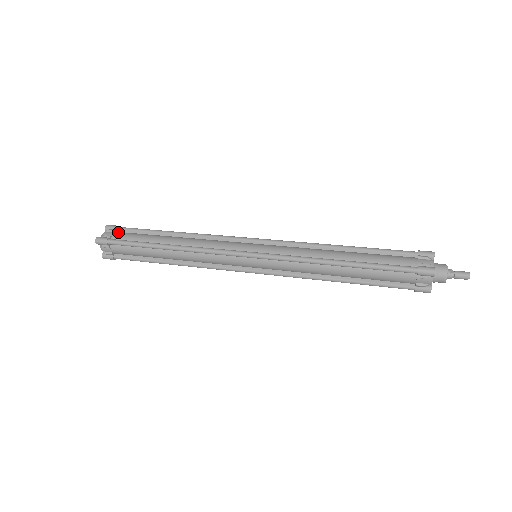
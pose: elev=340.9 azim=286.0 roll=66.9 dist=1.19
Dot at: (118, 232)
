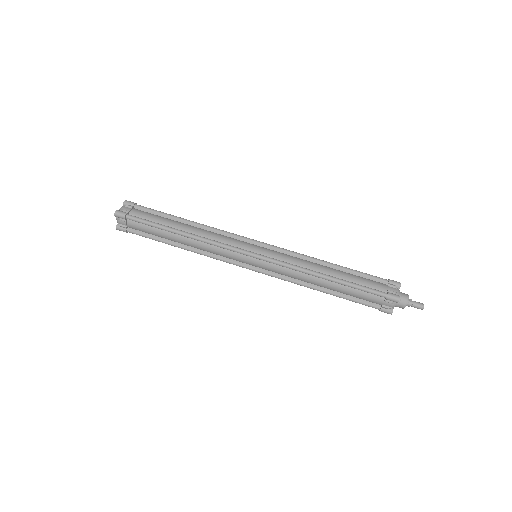
Dot at: (135, 209)
